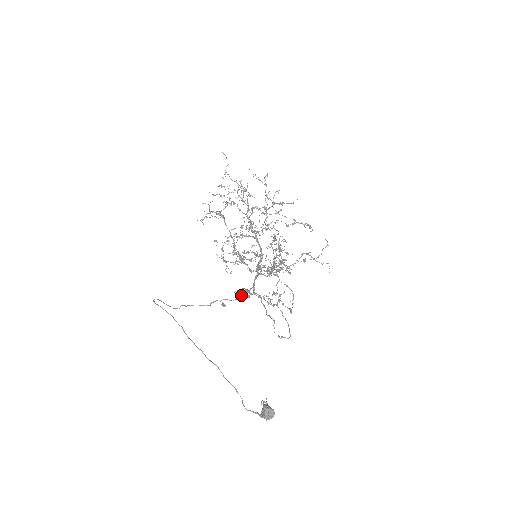
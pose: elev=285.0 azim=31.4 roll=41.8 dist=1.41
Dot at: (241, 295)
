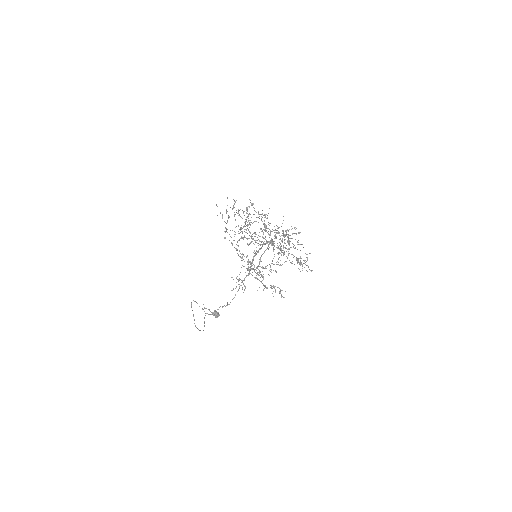
Dot at: occluded
